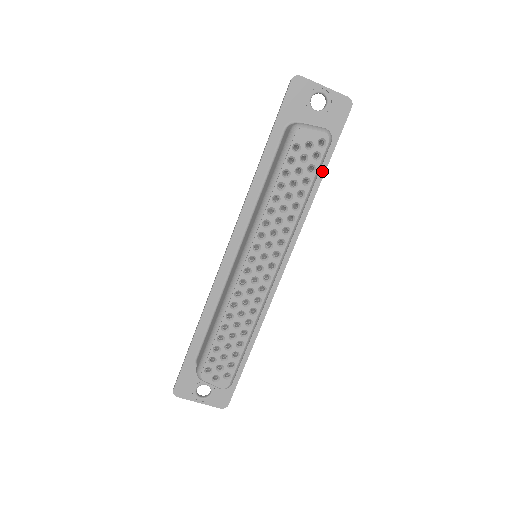
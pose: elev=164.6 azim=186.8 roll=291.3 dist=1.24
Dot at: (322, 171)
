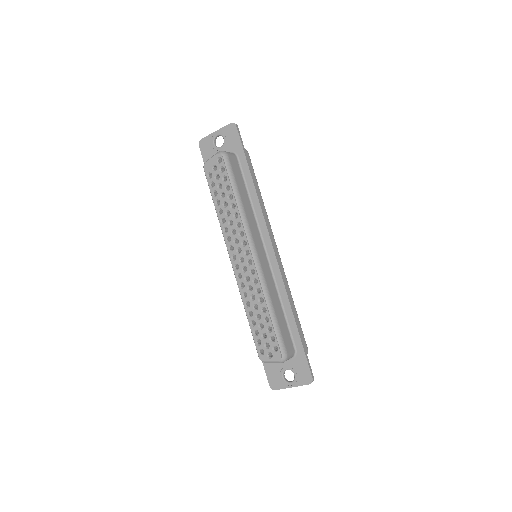
Dot at: (248, 174)
